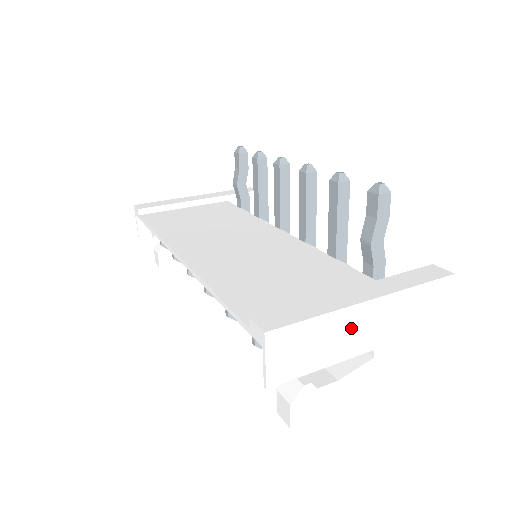
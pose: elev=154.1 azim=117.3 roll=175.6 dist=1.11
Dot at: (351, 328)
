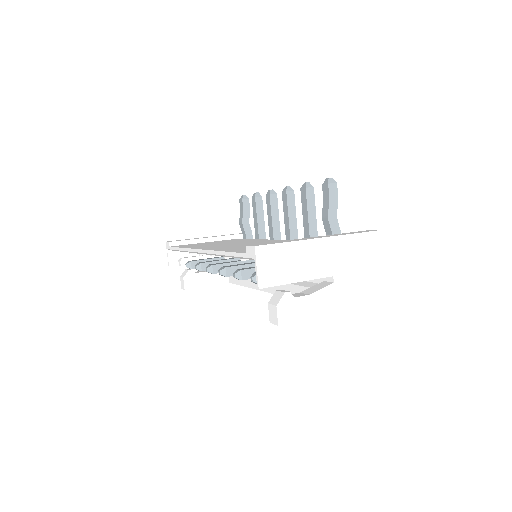
Dot at: (314, 256)
